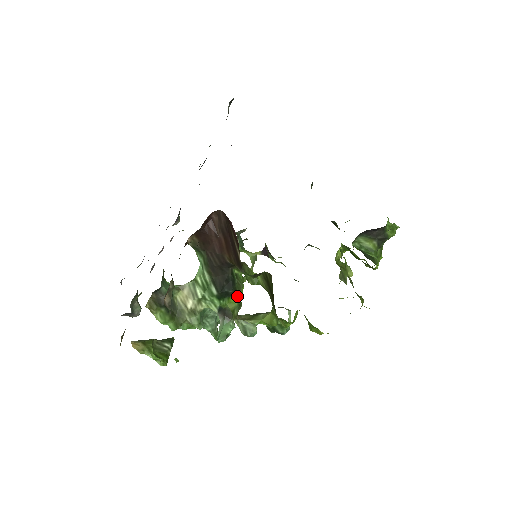
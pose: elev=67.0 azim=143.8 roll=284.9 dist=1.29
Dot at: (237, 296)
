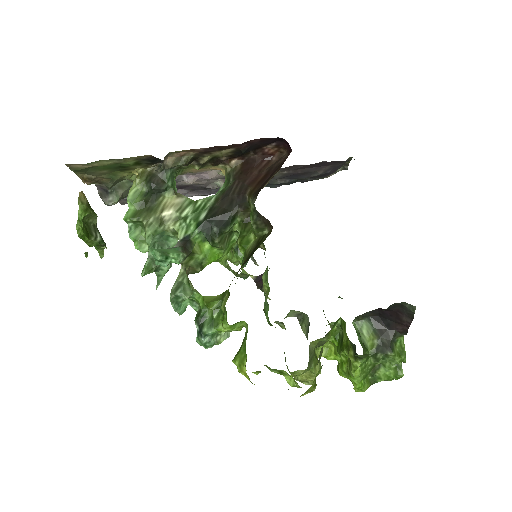
Dot at: (210, 252)
